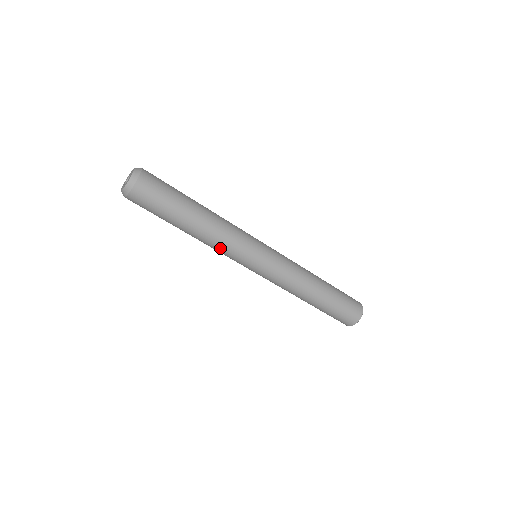
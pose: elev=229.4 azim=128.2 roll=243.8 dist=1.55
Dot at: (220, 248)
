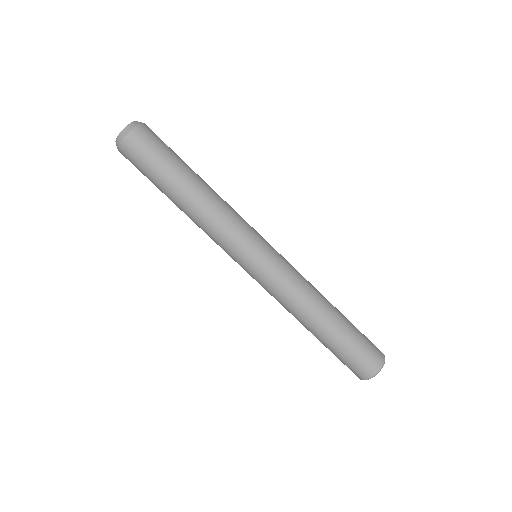
Dot at: (221, 222)
